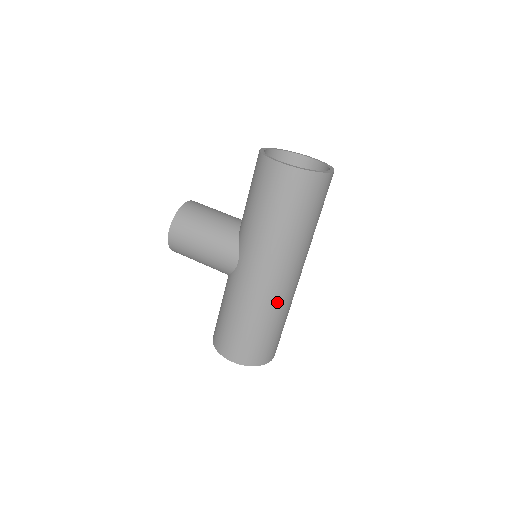
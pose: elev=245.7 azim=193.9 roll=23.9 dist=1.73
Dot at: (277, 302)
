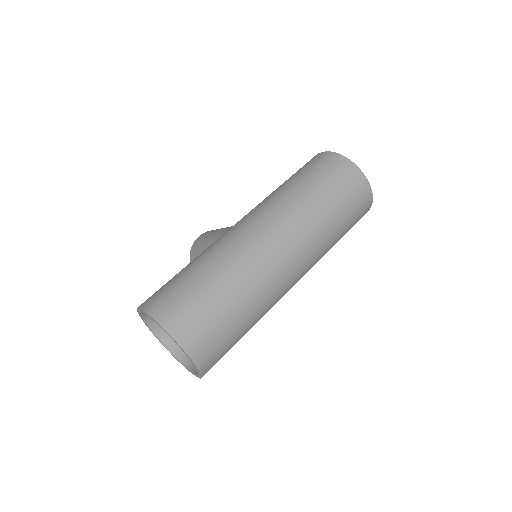
Dot at: (240, 253)
